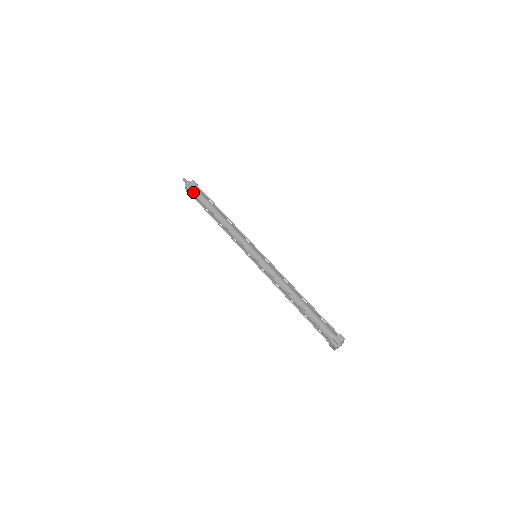
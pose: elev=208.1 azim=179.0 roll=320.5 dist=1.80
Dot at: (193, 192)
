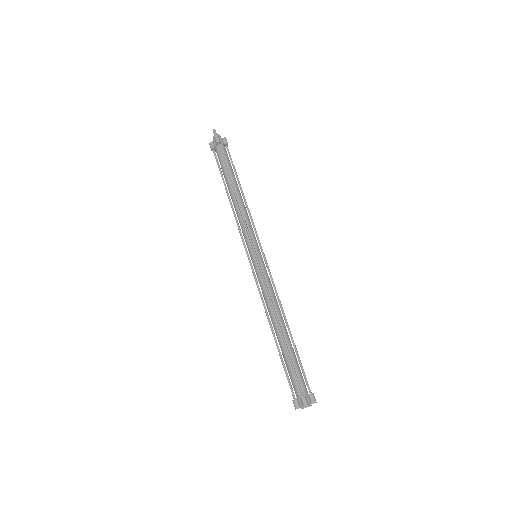
Dot at: (214, 154)
